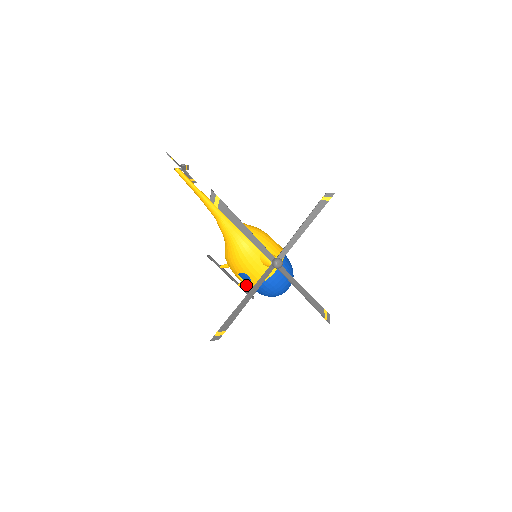
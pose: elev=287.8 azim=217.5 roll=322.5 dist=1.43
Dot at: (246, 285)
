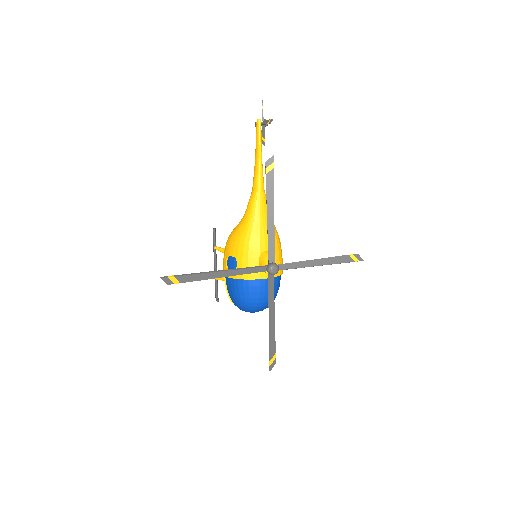
Dot at: occluded
